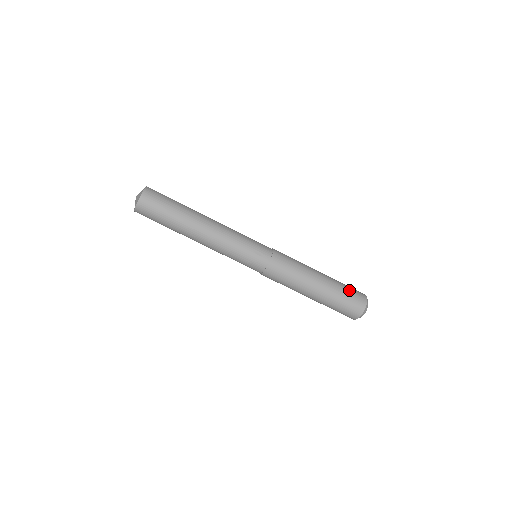
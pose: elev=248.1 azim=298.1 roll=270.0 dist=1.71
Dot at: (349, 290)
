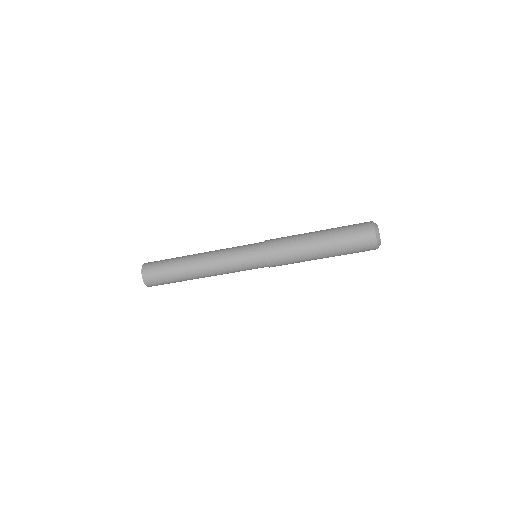
Dot at: (350, 229)
